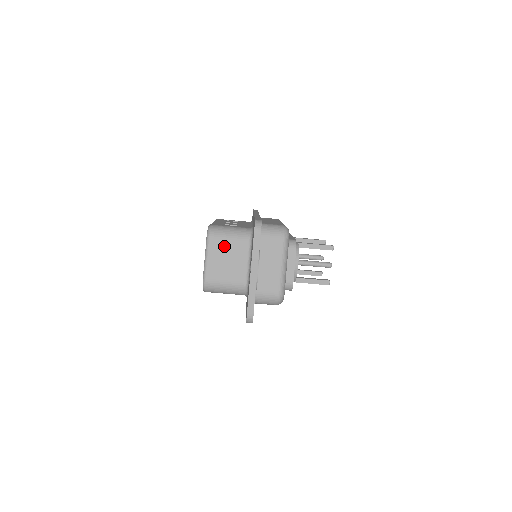
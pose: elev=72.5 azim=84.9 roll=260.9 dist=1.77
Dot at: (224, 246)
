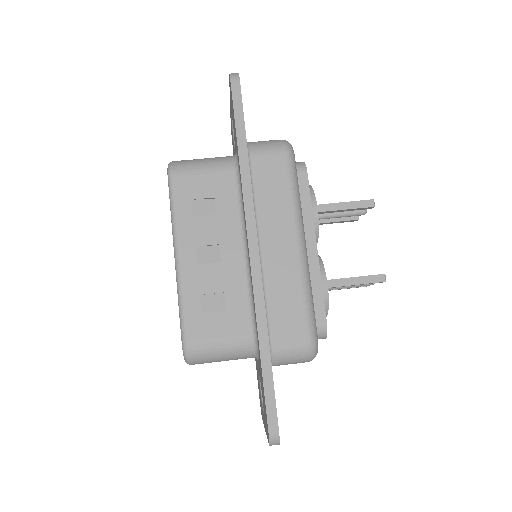
Dot at: occluded
